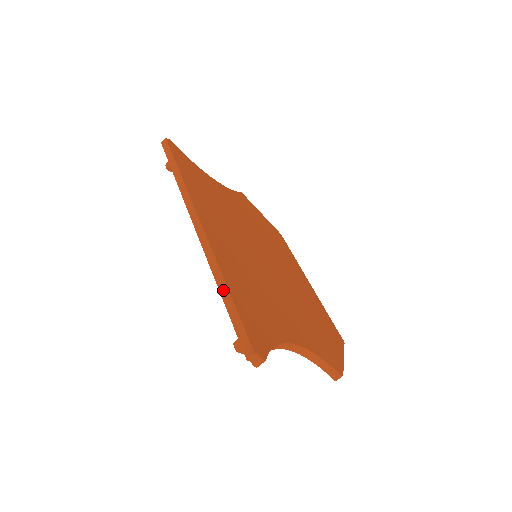
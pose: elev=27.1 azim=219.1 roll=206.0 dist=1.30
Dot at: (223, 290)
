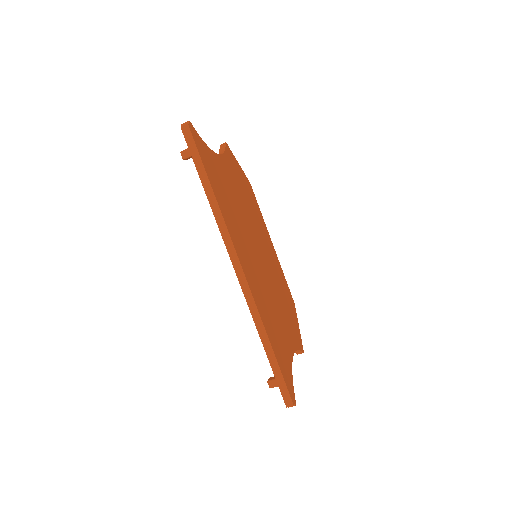
Dot at: (268, 349)
